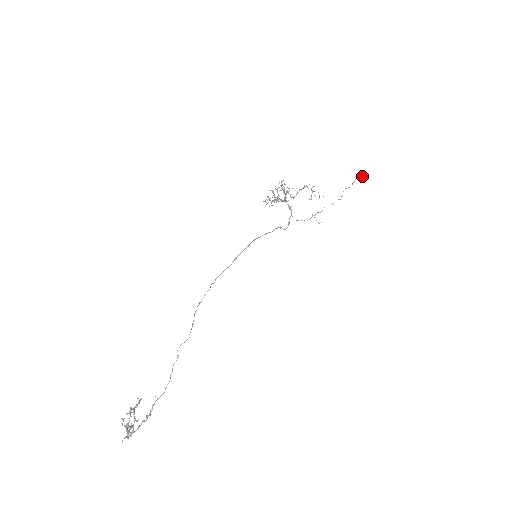
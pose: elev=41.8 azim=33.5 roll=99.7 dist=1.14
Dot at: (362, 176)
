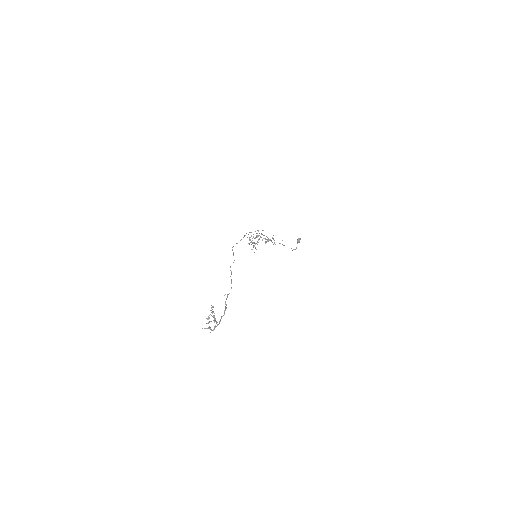
Dot at: (299, 239)
